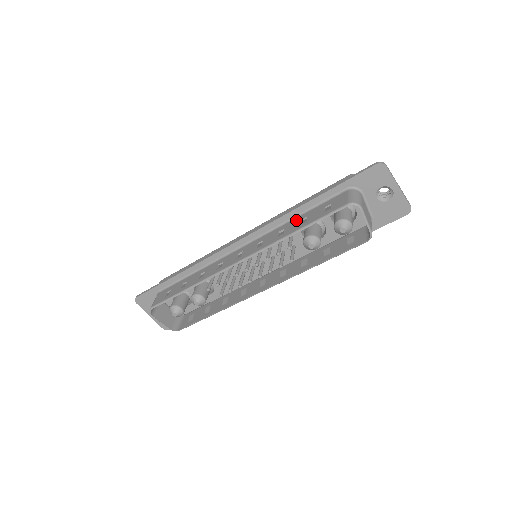
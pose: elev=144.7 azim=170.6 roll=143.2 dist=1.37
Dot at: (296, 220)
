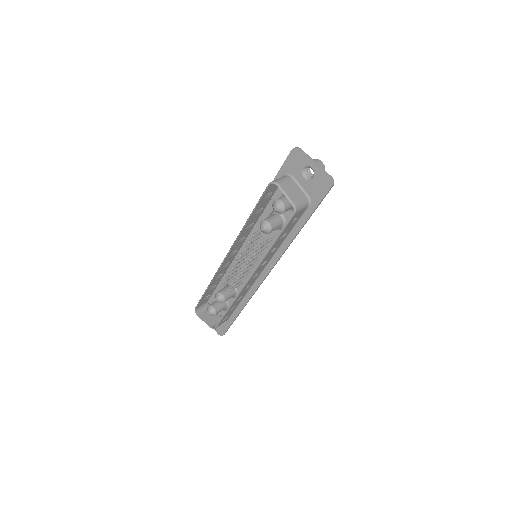
Dot at: (258, 213)
